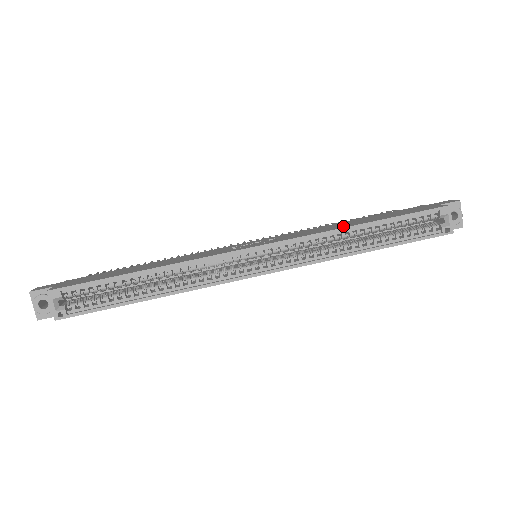
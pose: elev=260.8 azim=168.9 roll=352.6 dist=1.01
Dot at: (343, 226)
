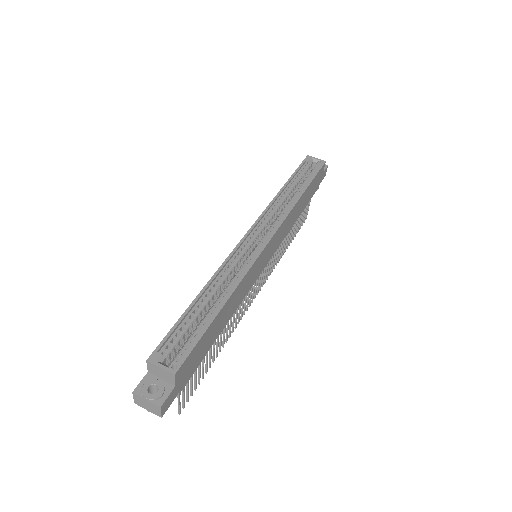
Dot at: occluded
